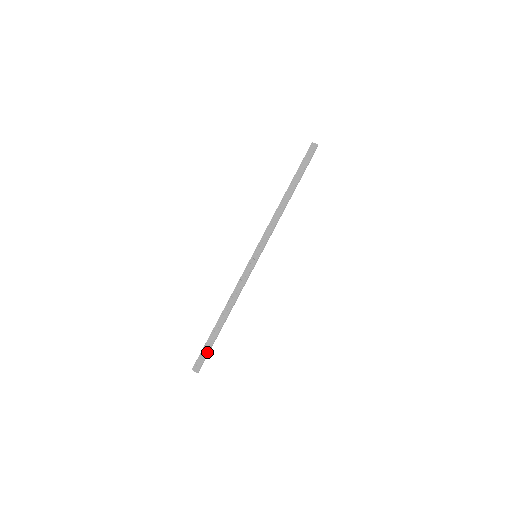
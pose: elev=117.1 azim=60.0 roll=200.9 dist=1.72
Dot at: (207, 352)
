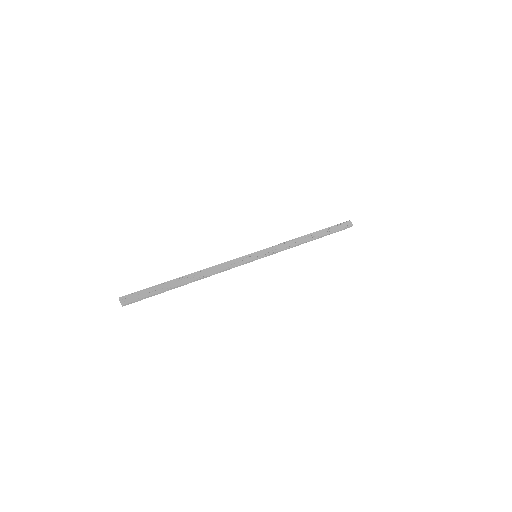
Dot at: (150, 294)
